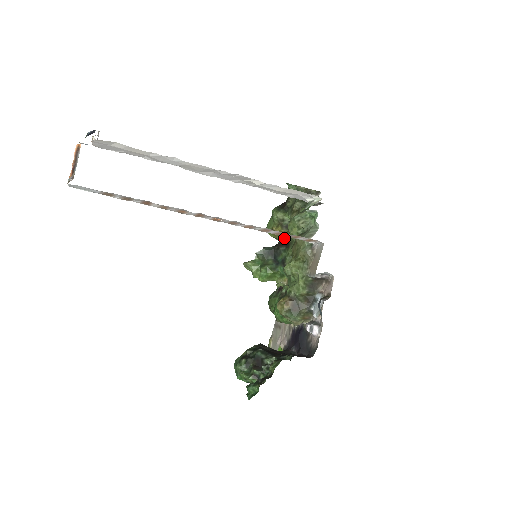
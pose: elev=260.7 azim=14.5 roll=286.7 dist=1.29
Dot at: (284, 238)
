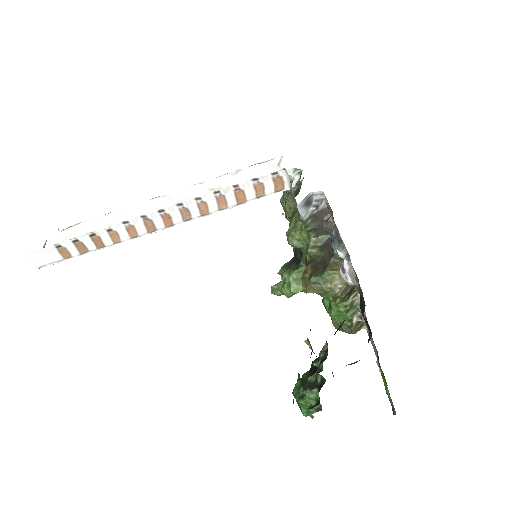
Dot at: occluded
